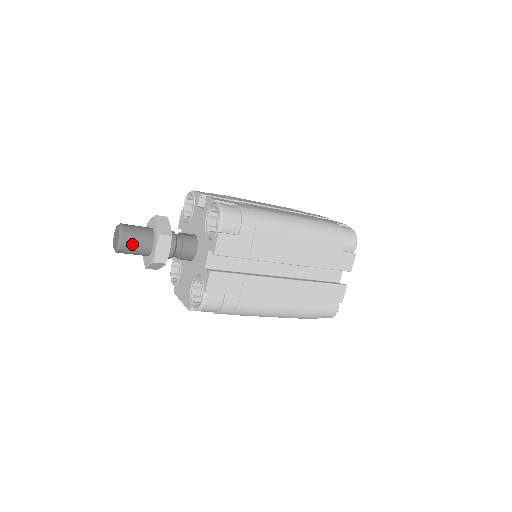
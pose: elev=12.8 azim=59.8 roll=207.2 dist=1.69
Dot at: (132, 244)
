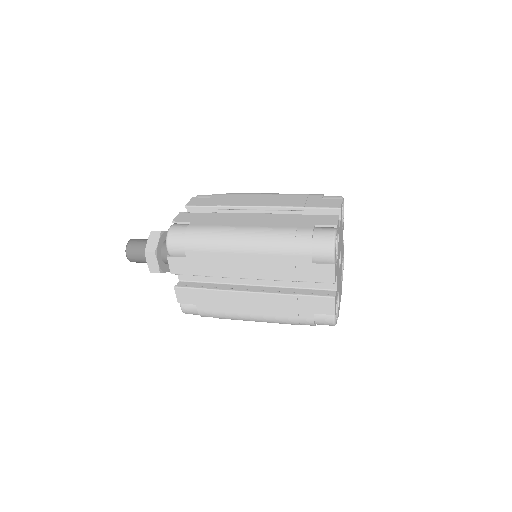
Dot at: (135, 258)
